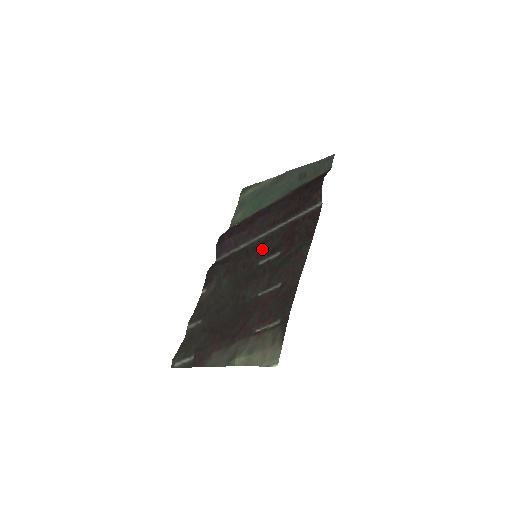
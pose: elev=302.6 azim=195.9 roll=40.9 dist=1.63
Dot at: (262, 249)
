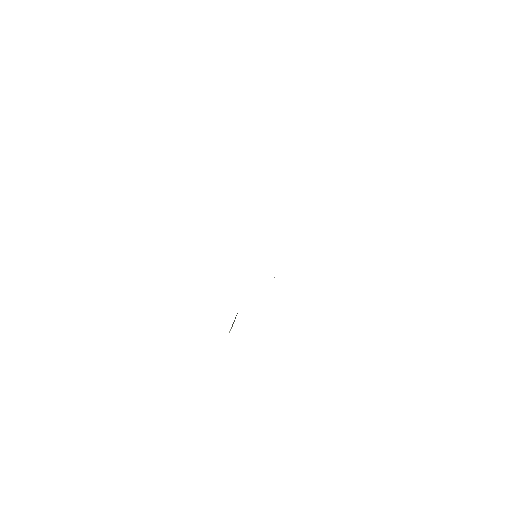
Dot at: occluded
